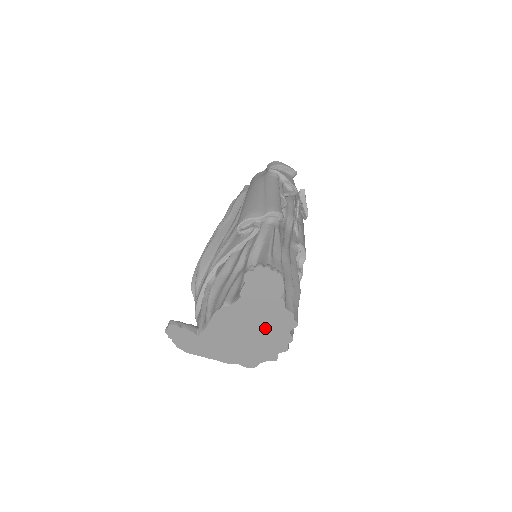
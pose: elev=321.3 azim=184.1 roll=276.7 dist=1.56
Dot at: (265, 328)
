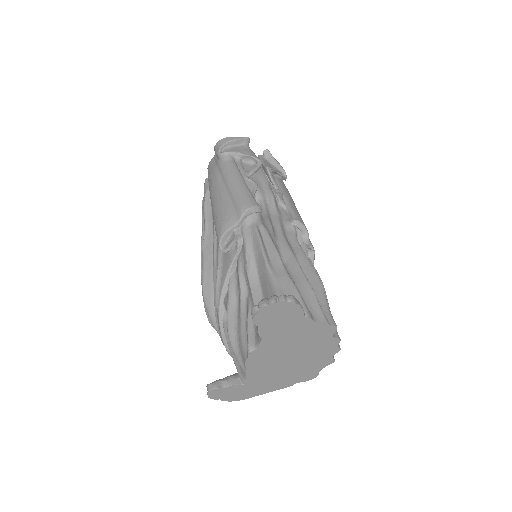
Dot at: (305, 346)
